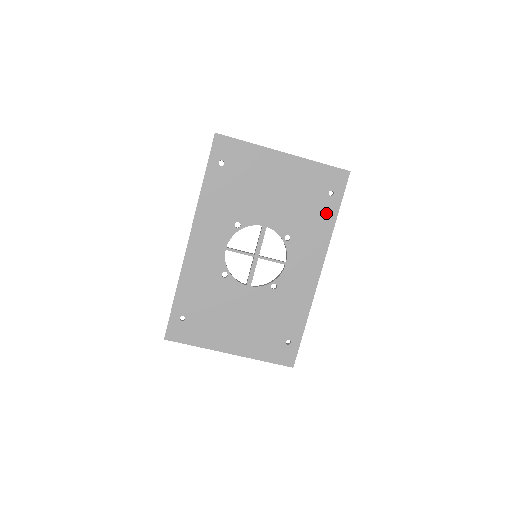
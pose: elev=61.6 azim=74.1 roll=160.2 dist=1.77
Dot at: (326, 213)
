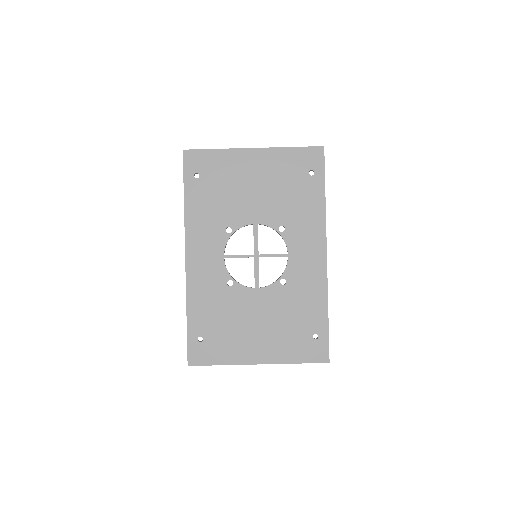
Dot at: (313, 193)
